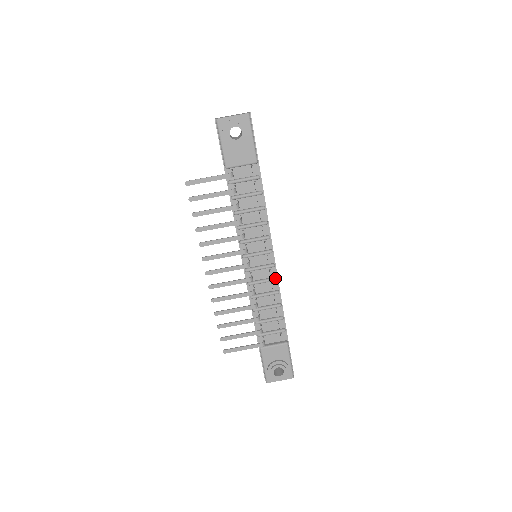
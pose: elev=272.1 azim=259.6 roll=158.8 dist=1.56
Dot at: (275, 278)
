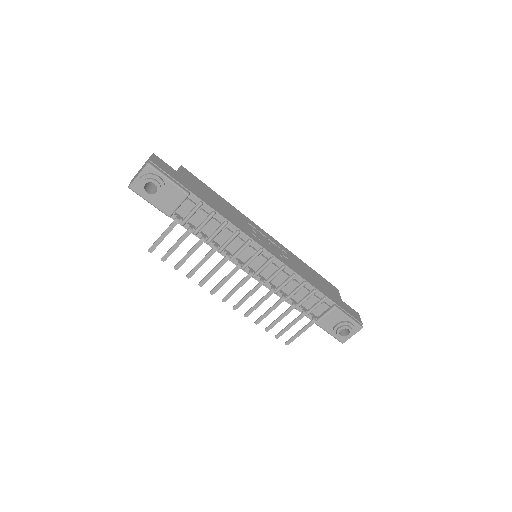
Dot at: (282, 267)
